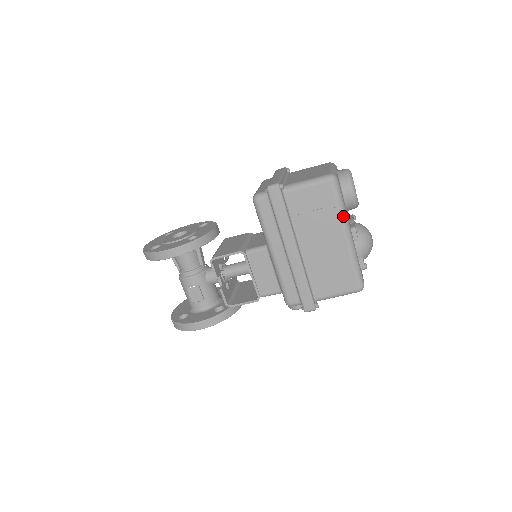
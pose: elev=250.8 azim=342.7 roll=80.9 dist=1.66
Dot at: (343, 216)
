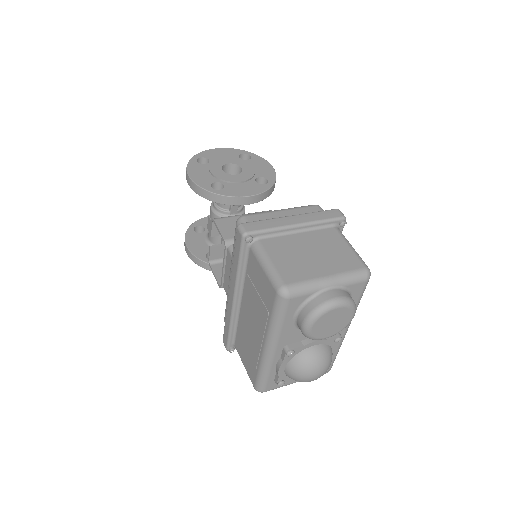
Dot at: (272, 330)
